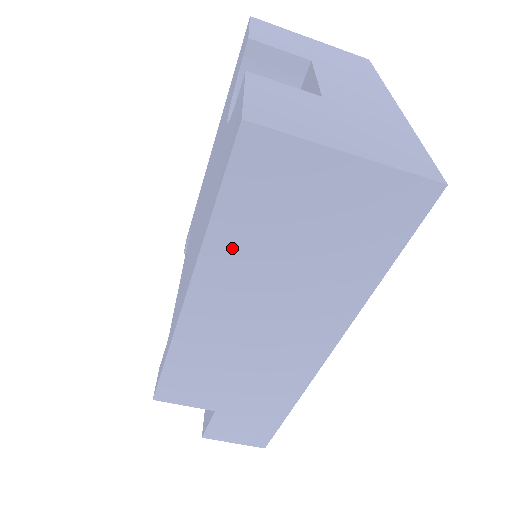
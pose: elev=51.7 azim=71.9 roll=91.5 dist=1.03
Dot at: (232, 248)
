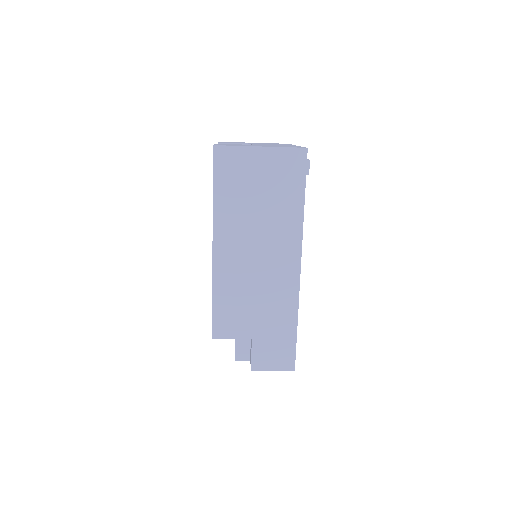
Dot at: (227, 210)
